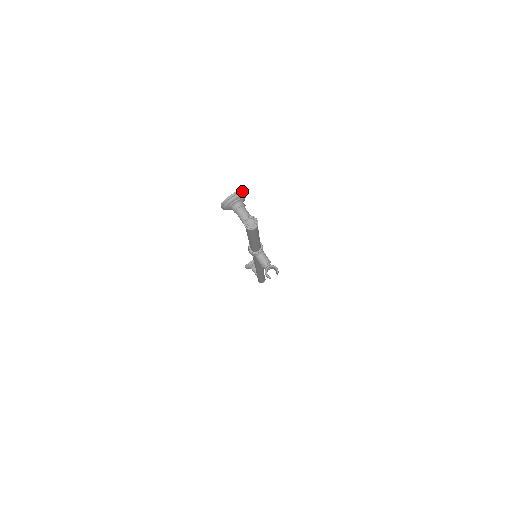
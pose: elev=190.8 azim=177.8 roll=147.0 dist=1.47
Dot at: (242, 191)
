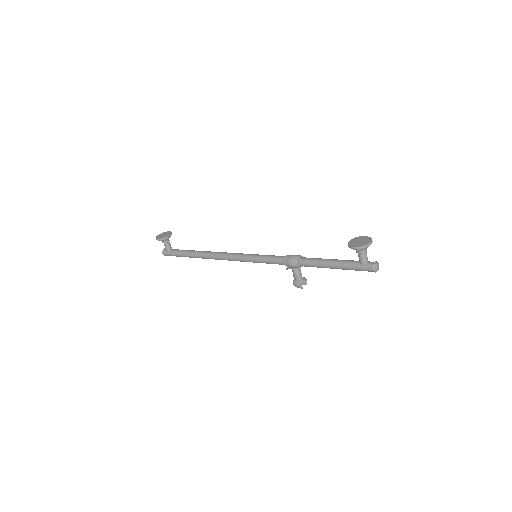
Dot at: (371, 239)
